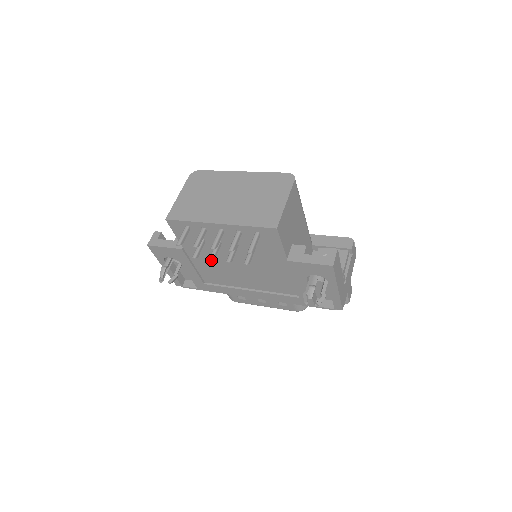
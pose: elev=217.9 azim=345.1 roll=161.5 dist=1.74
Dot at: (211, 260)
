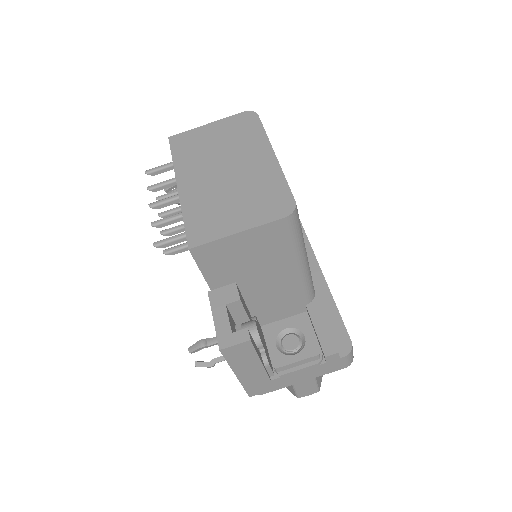
Dot at: (159, 216)
